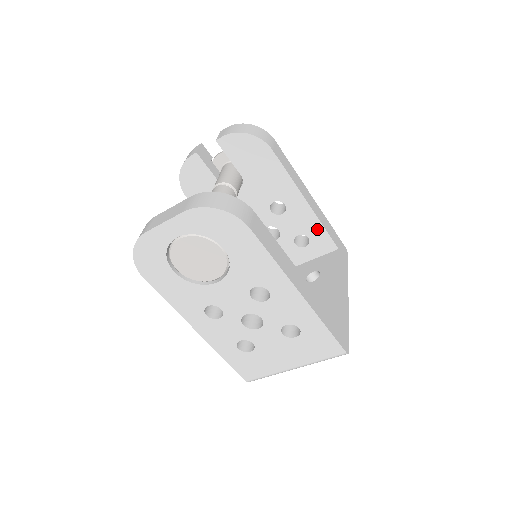
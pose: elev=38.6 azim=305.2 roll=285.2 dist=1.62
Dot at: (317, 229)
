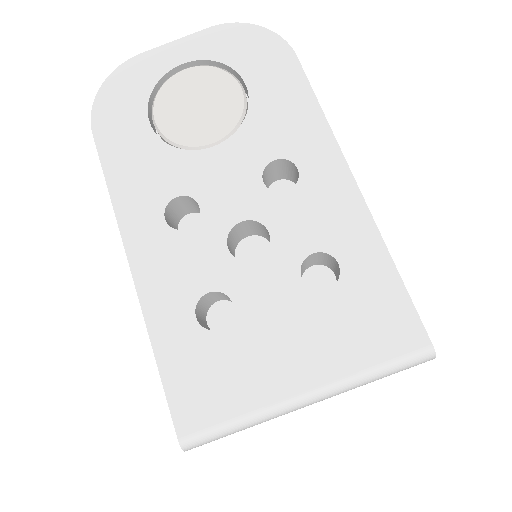
Dot at: occluded
